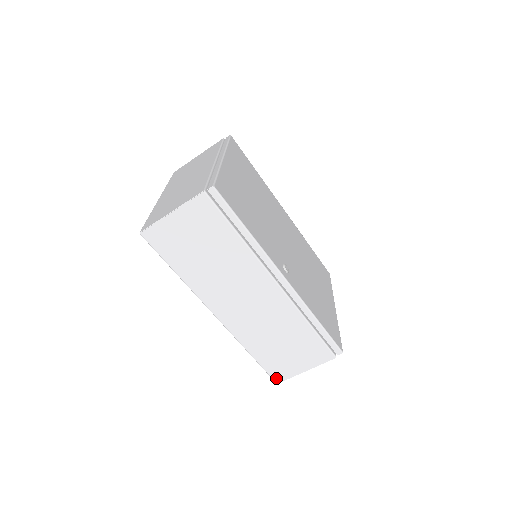
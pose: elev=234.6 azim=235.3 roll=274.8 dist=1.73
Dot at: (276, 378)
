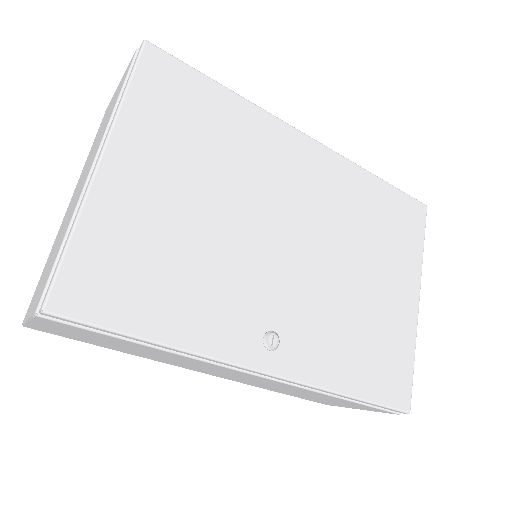
Dot at: (321, 403)
